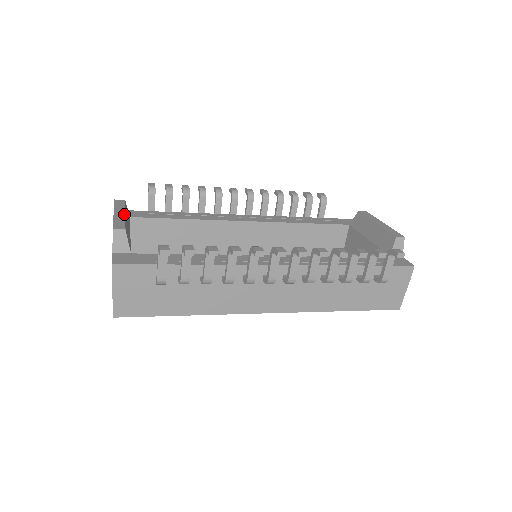
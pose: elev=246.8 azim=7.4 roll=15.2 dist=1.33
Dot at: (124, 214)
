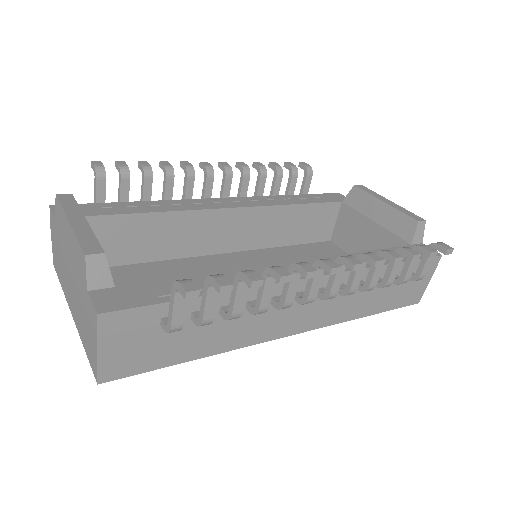
Dot at: (86, 222)
